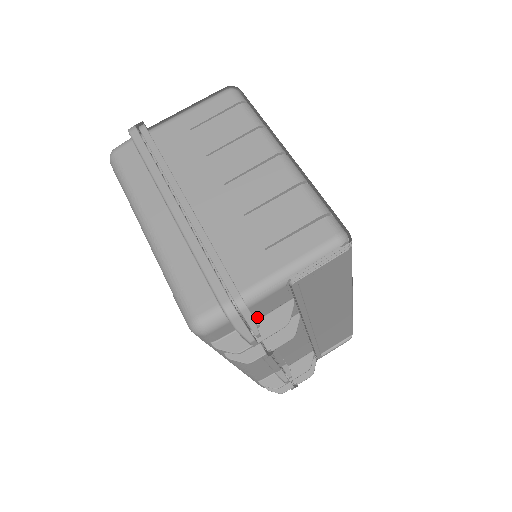
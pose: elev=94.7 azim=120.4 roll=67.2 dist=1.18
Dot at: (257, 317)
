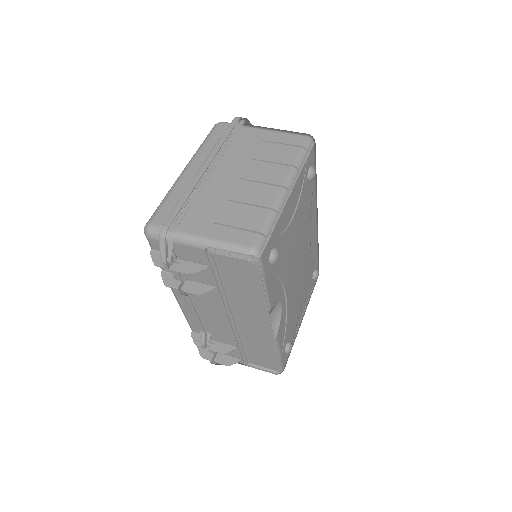
Dot at: (185, 259)
